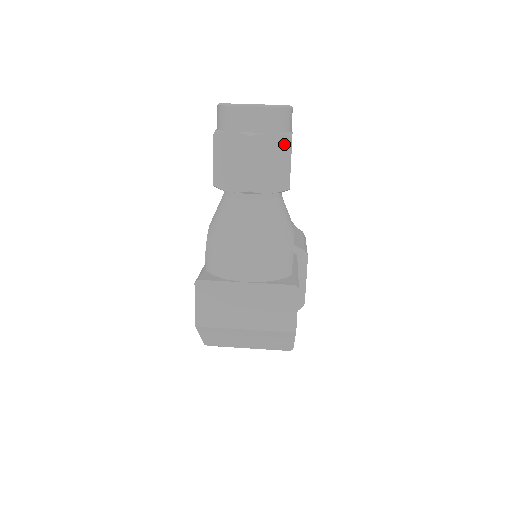
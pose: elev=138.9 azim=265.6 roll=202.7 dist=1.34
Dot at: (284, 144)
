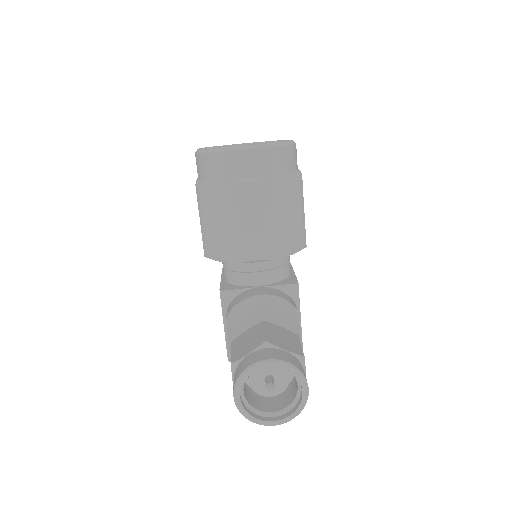
Dot at: occluded
